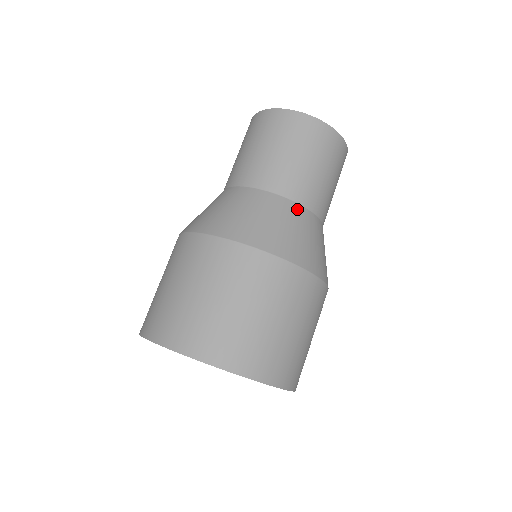
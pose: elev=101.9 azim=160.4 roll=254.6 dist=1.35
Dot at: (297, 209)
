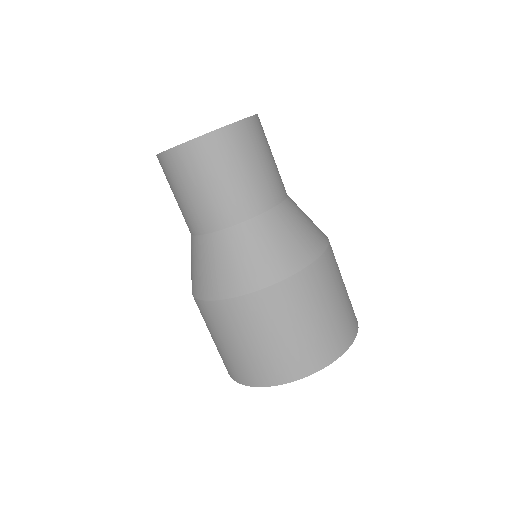
Dot at: (256, 225)
